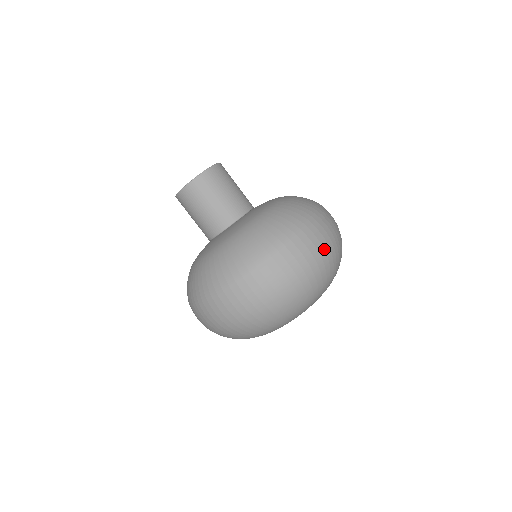
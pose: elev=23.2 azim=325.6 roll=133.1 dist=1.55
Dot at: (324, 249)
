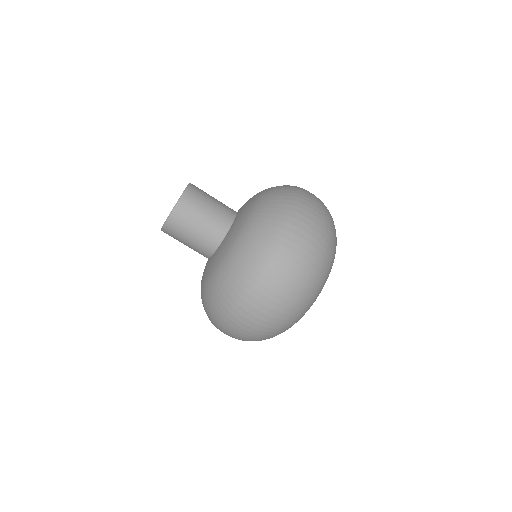
Dot at: (313, 246)
